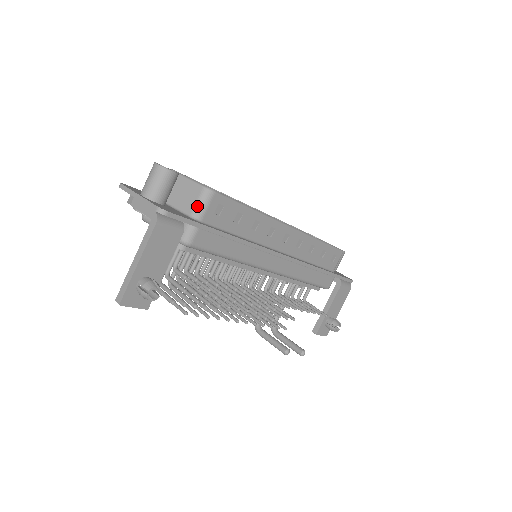
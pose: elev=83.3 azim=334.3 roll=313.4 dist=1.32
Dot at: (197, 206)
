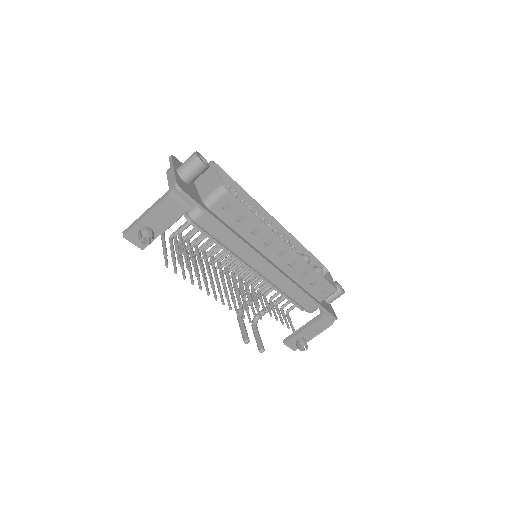
Dot at: (211, 196)
